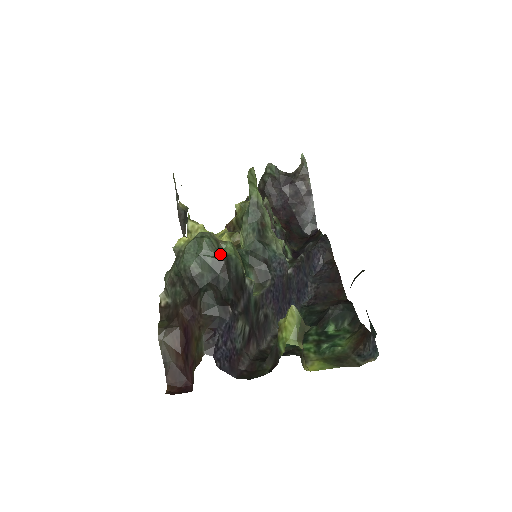
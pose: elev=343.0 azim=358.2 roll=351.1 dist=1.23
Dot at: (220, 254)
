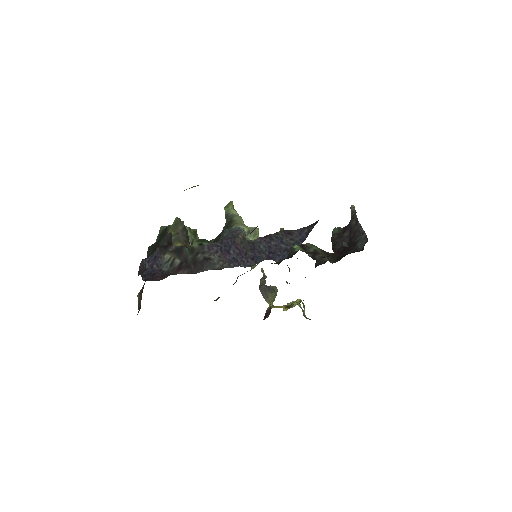
Dot at: occluded
